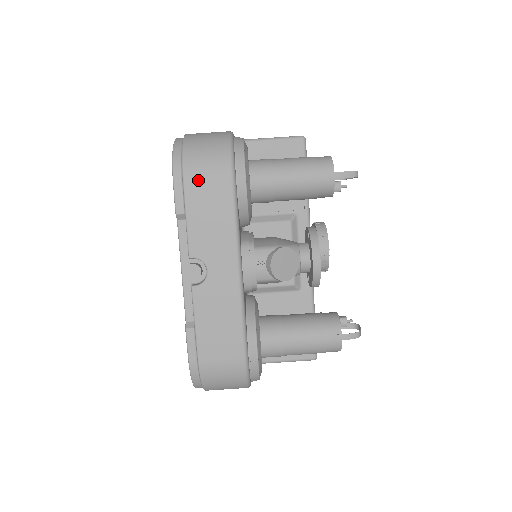
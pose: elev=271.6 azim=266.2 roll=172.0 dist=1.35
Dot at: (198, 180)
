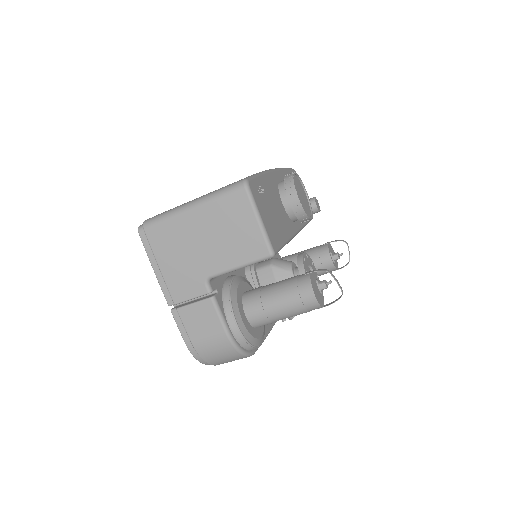
Dot at: occluded
